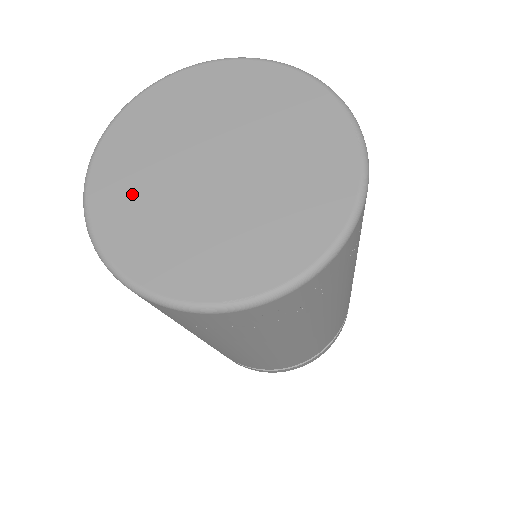
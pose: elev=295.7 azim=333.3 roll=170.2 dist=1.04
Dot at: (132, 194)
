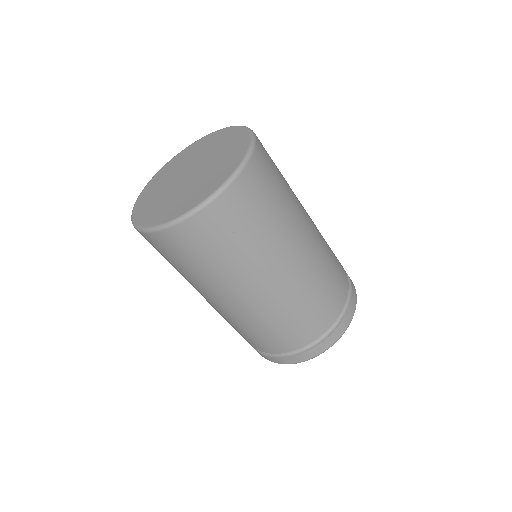
Dot at: (153, 195)
